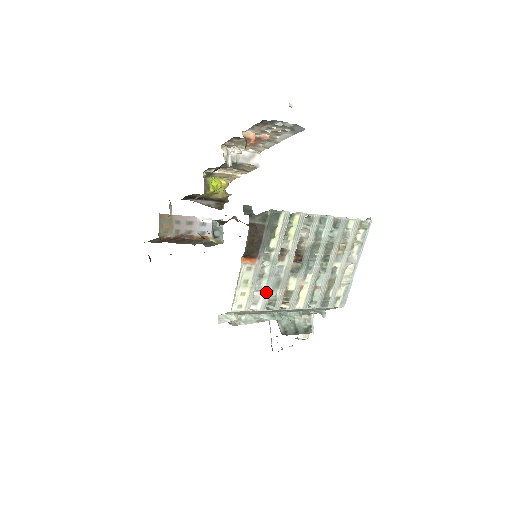
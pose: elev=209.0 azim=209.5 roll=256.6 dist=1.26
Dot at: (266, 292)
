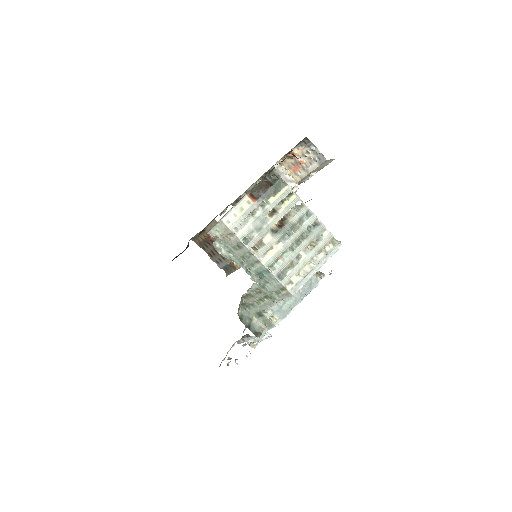
Dot at: (249, 228)
